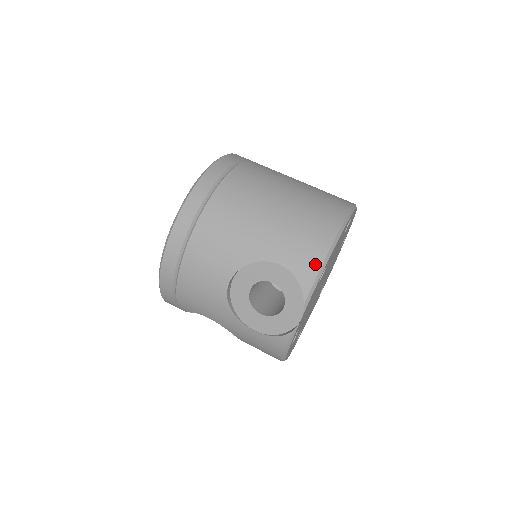
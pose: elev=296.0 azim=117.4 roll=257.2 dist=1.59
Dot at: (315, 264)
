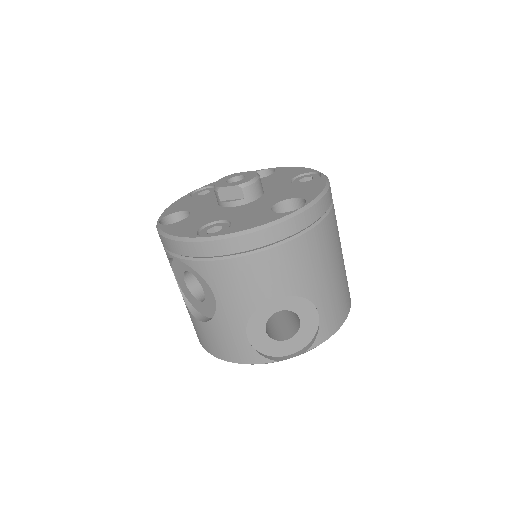
Dot at: (333, 330)
